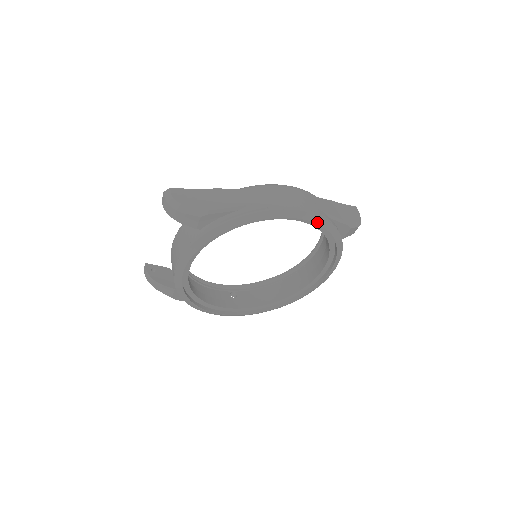
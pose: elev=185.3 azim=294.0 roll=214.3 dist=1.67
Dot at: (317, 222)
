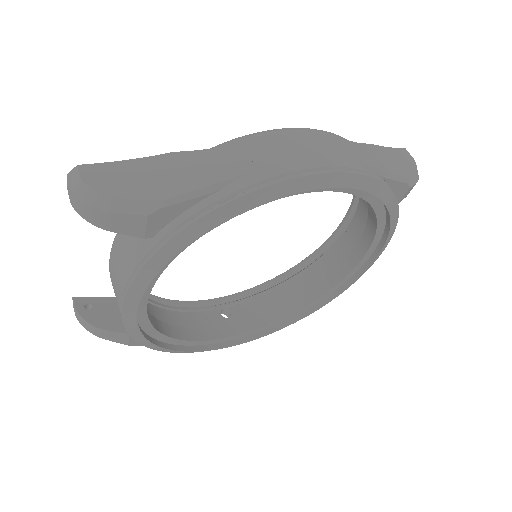
Dot at: (365, 188)
